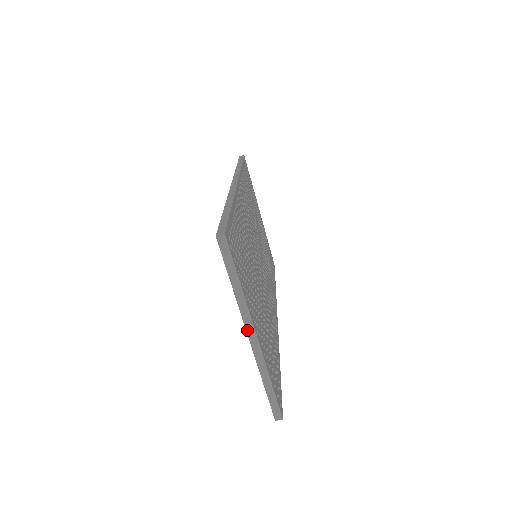
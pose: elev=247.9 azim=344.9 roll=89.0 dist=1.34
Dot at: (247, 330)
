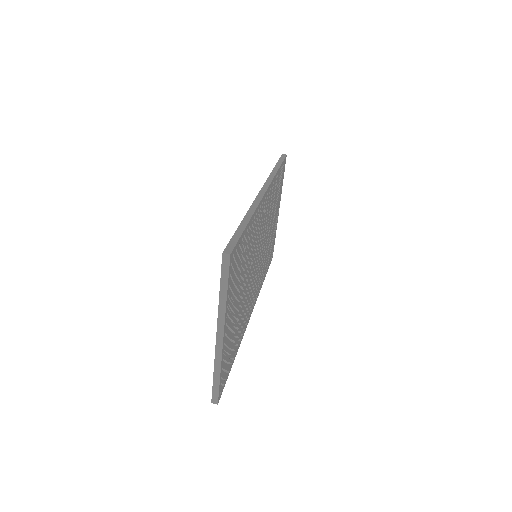
Dot at: (218, 330)
